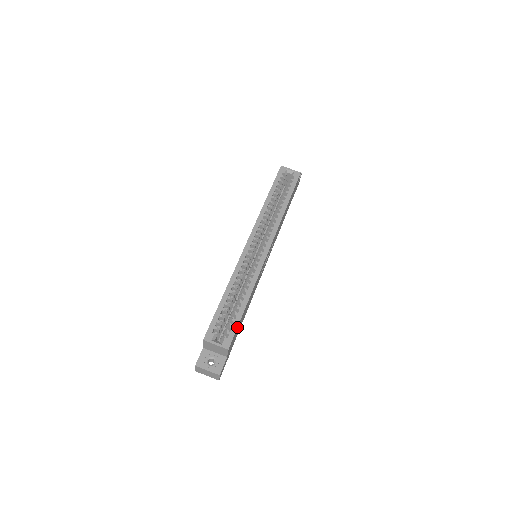
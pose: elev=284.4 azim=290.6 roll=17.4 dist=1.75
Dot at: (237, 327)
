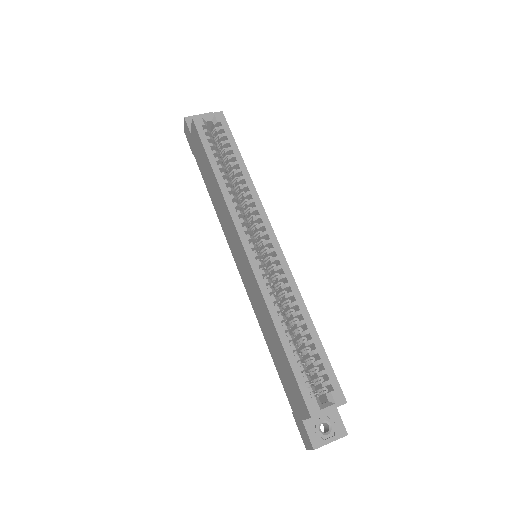
Dot at: (331, 367)
